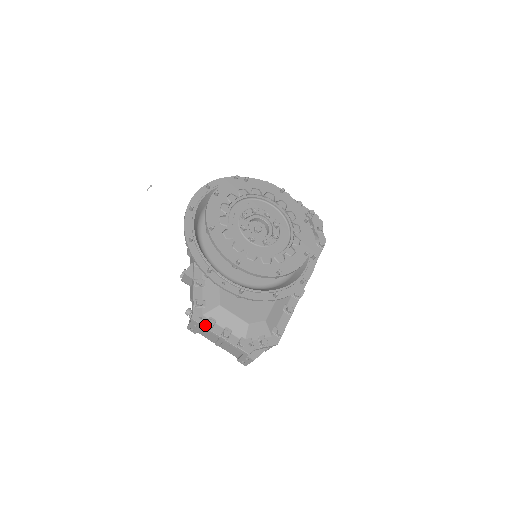
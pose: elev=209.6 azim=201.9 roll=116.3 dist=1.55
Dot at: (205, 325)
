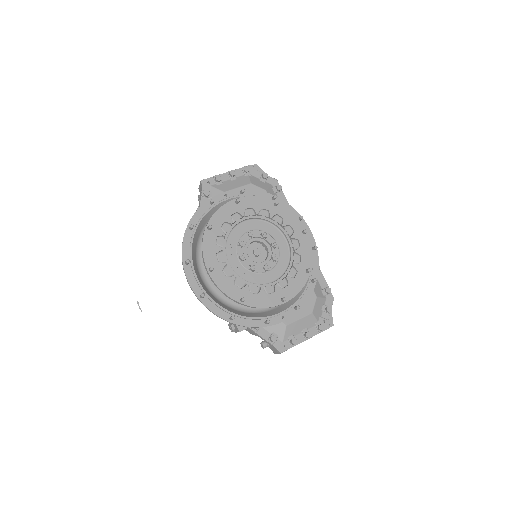
Dot at: (292, 346)
